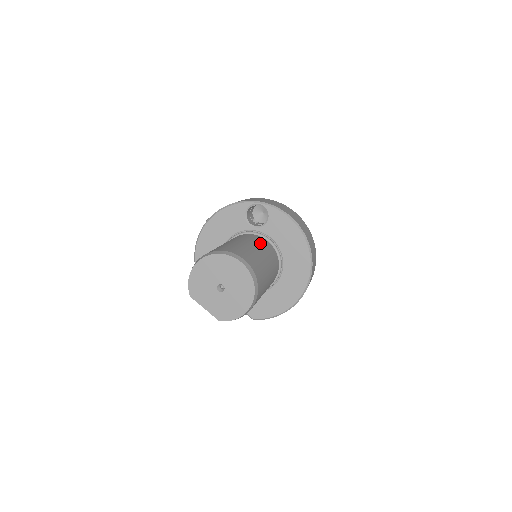
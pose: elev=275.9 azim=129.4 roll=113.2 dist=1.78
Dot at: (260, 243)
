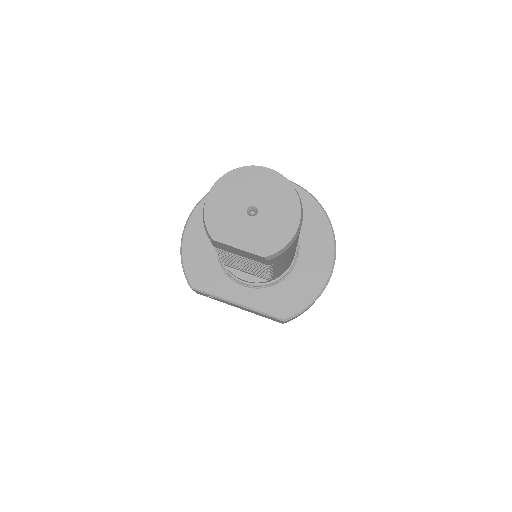
Dot at: occluded
